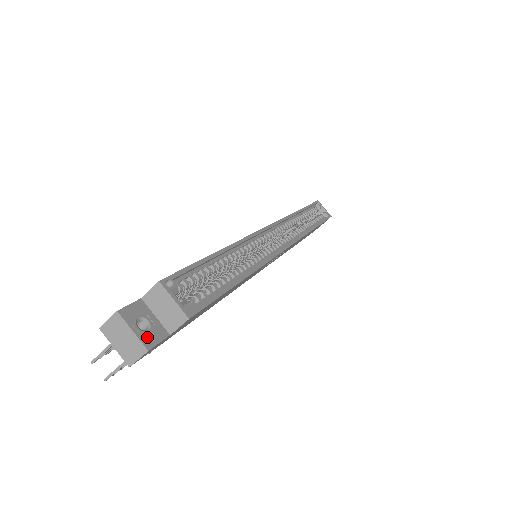
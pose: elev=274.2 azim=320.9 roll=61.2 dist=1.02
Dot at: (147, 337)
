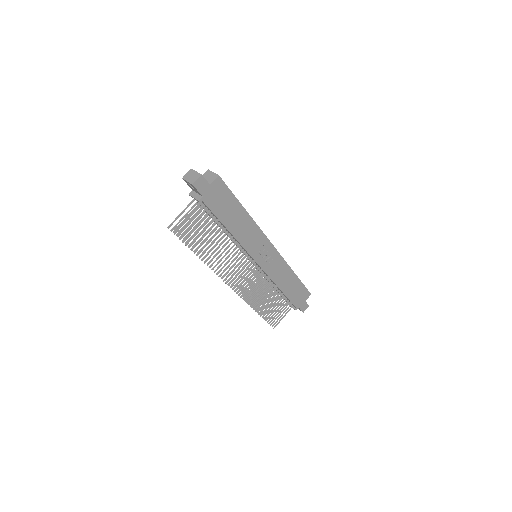
Dot at: (201, 176)
